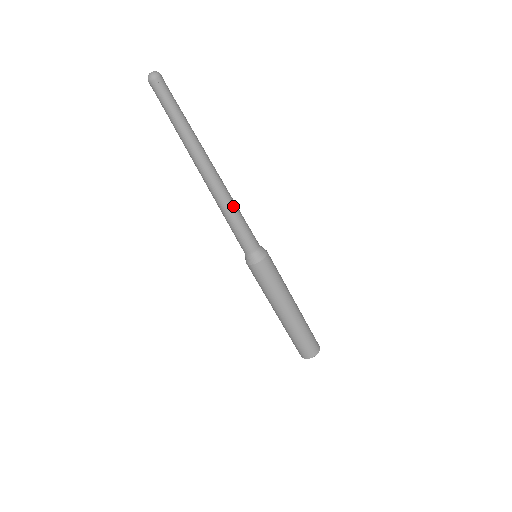
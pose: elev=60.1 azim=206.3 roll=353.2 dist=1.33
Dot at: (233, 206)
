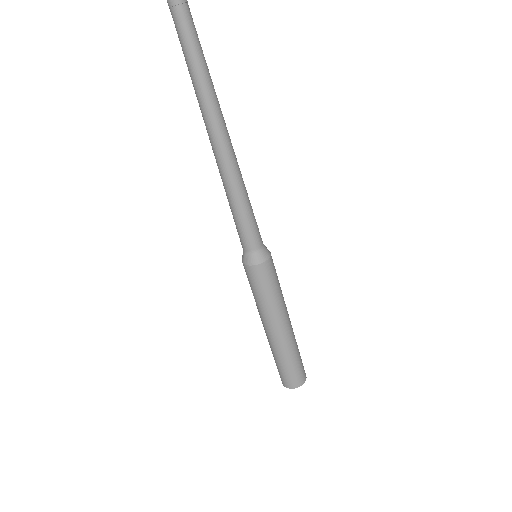
Dot at: (237, 191)
